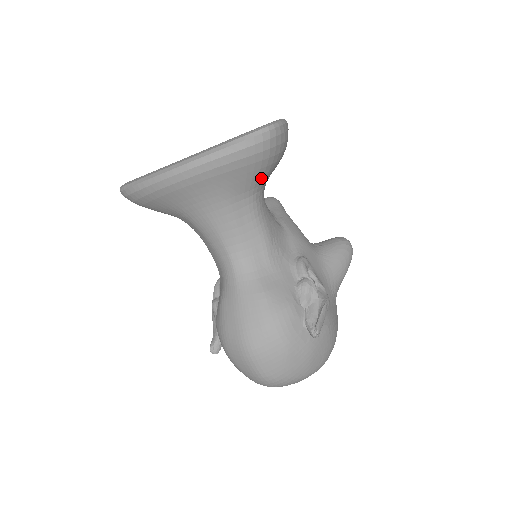
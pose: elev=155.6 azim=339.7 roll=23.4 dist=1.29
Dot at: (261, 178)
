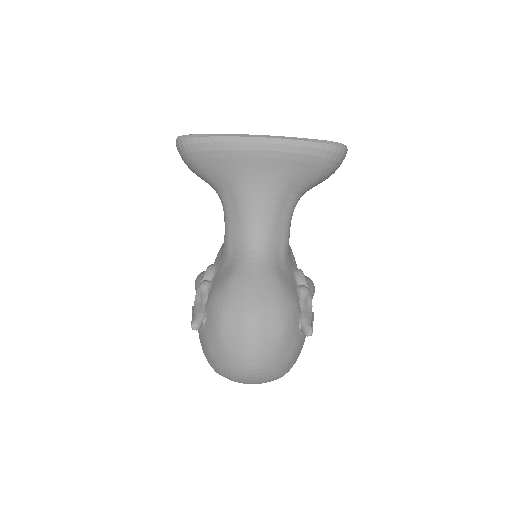
Dot at: (314, 184)
